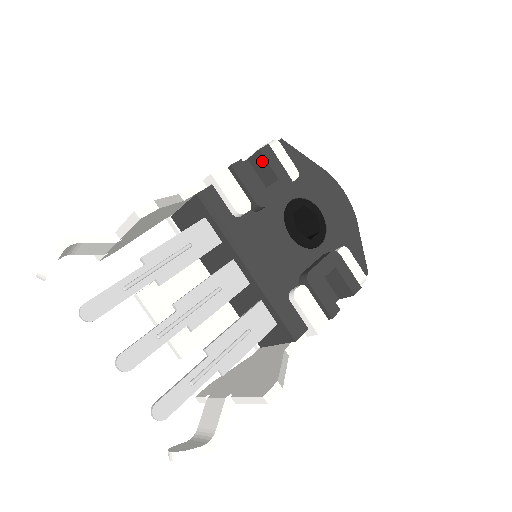
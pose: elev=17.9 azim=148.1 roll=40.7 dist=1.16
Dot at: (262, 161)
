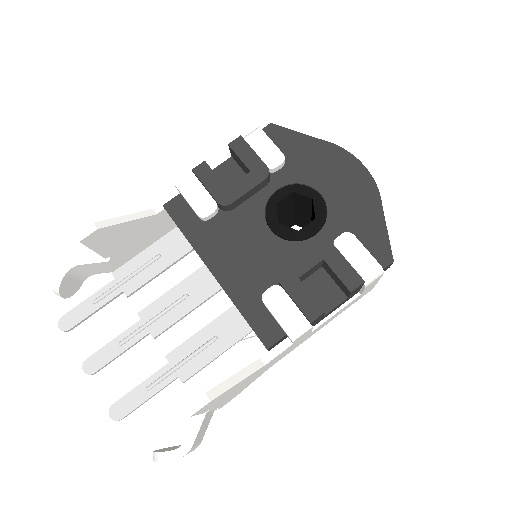
Dot at: (235, 156)
